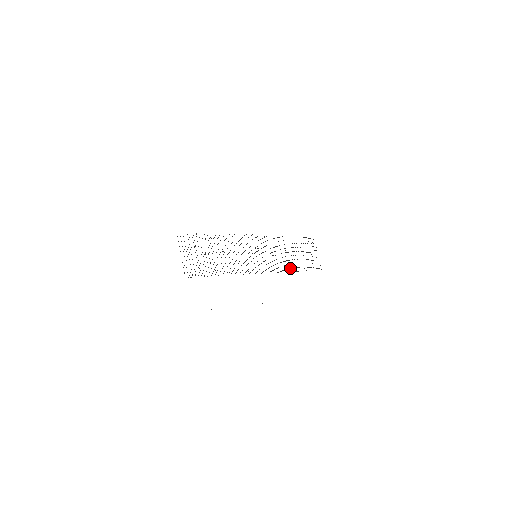
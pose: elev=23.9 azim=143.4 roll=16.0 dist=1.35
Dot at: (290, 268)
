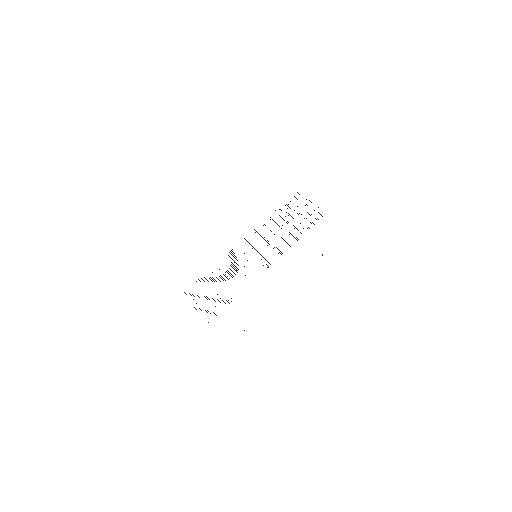
Dot at: occluded
